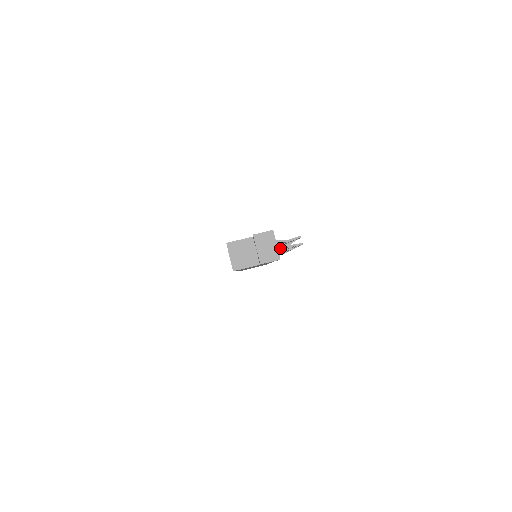
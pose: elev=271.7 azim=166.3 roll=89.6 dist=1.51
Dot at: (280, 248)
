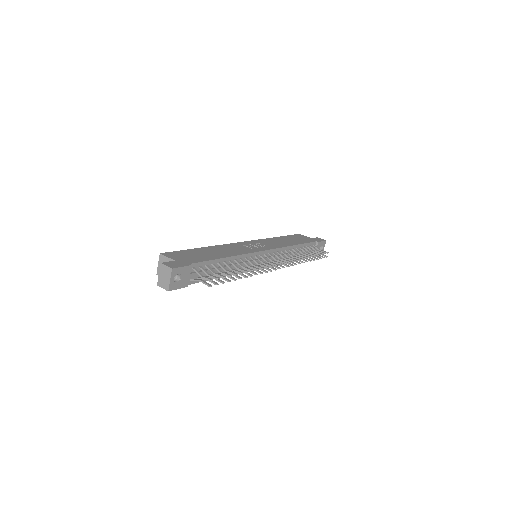
Dot at: (274, 262)
